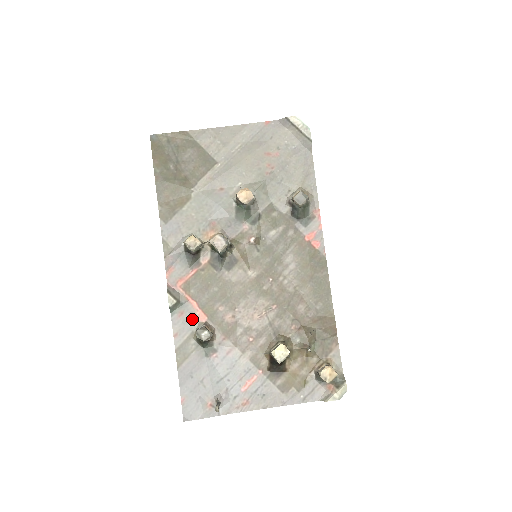
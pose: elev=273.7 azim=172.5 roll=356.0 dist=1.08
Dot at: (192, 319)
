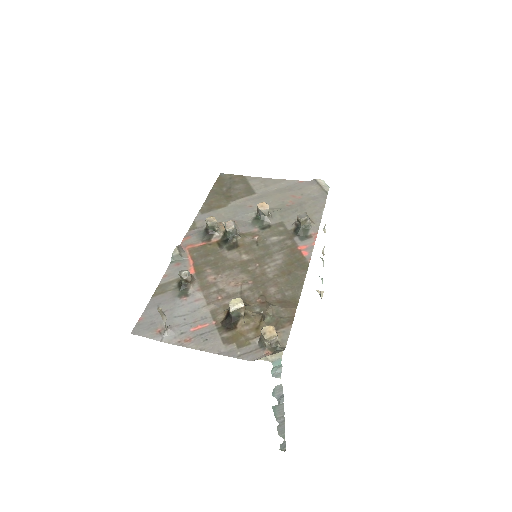
Dot at: occluded
